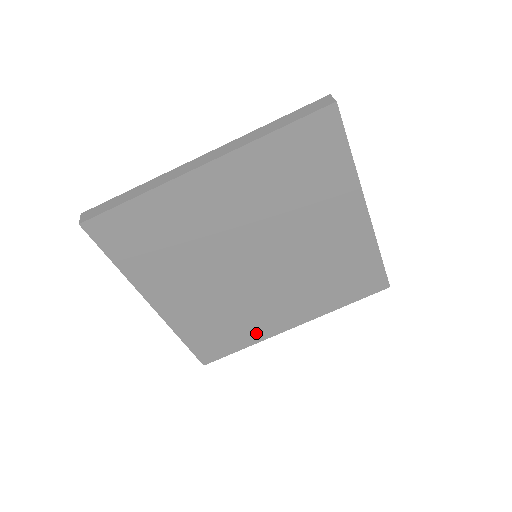
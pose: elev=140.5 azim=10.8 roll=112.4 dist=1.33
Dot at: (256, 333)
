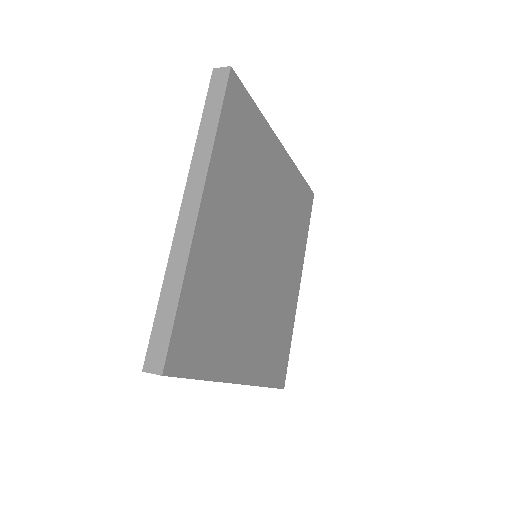
Dot at: (220, 360)
